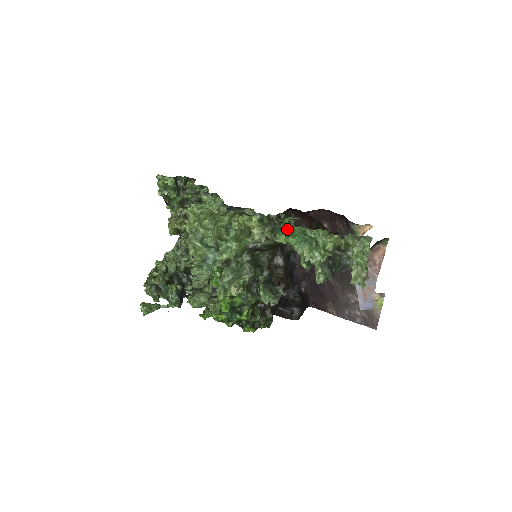
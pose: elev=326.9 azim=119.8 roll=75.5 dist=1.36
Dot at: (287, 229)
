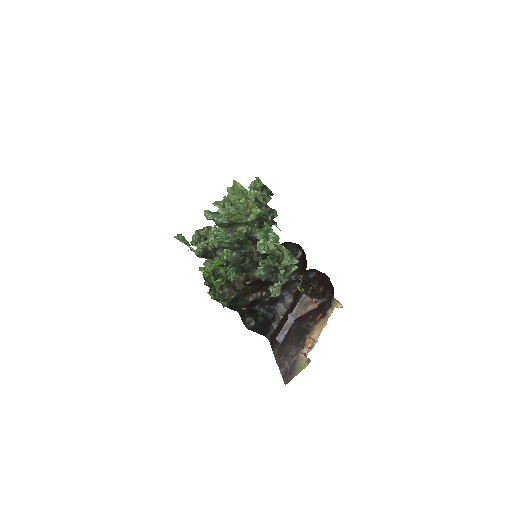
Dot at: occluded
